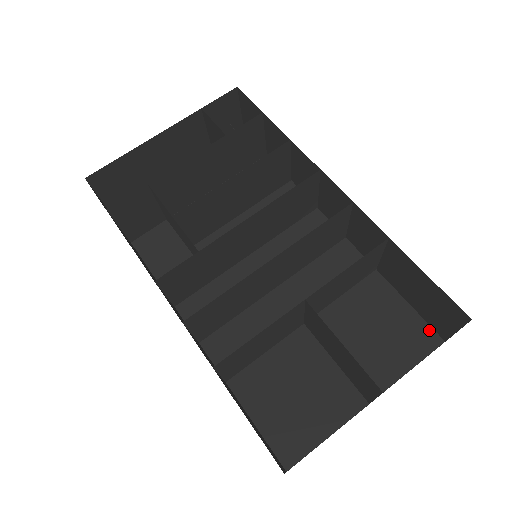
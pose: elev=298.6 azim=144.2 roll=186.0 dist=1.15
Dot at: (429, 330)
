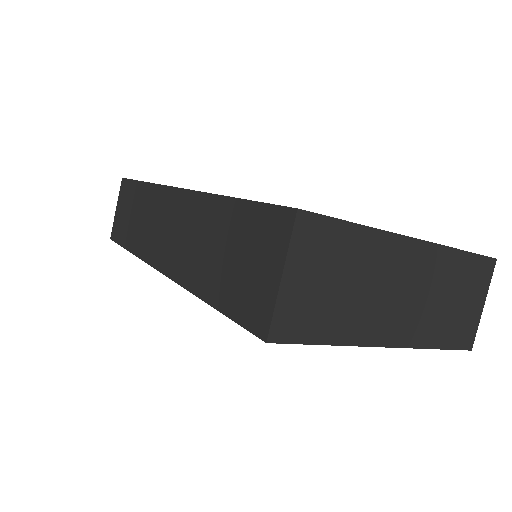
Dot at: occluded
